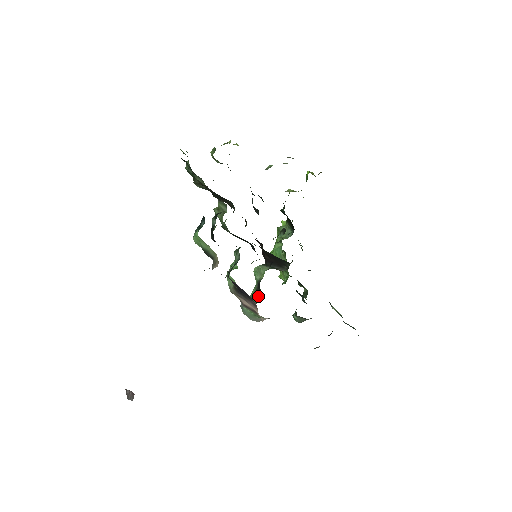
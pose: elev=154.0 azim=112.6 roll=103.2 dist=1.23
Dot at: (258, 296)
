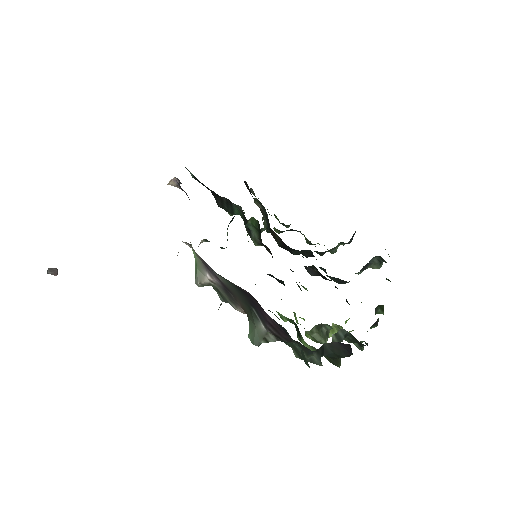
Dot at: occluded
